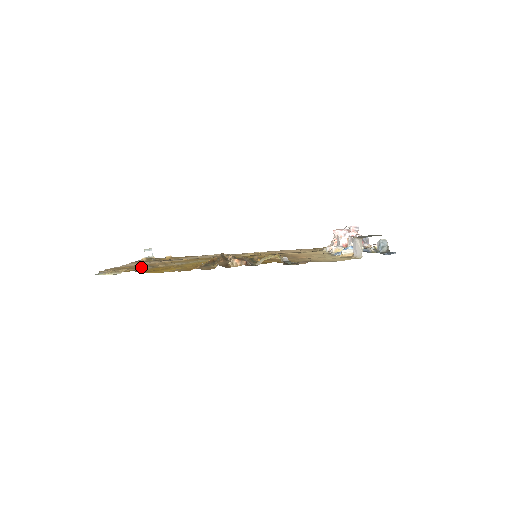
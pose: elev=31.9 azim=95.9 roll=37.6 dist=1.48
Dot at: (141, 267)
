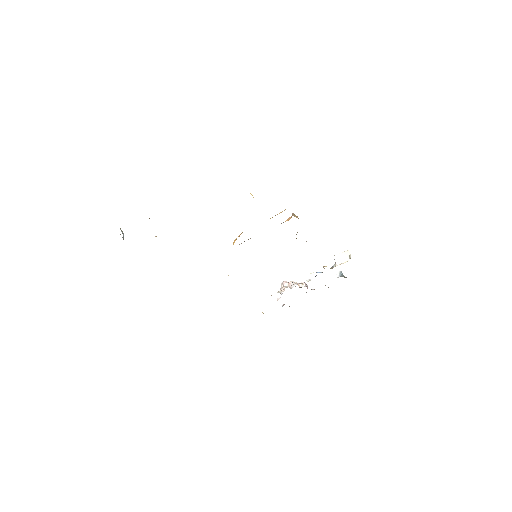
Dot at: occluded
